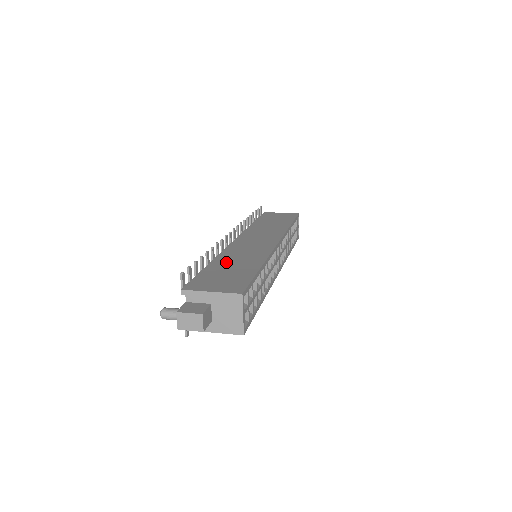
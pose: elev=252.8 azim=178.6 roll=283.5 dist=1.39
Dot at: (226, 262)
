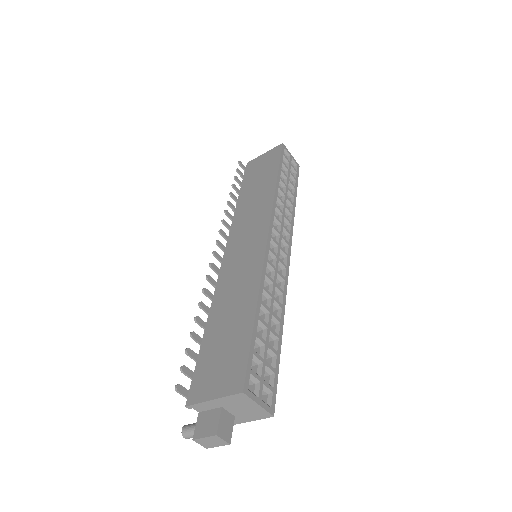
Dot at: (220, 316)
